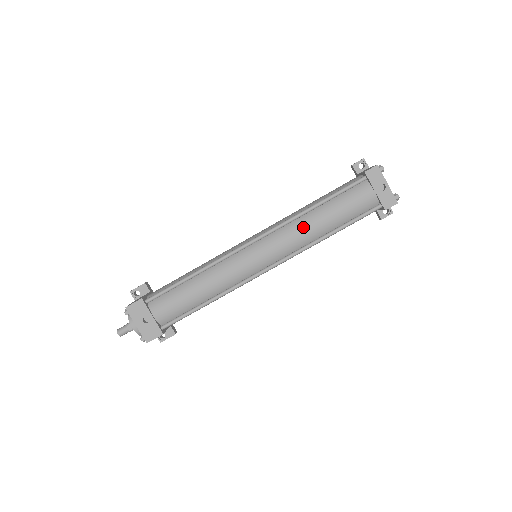
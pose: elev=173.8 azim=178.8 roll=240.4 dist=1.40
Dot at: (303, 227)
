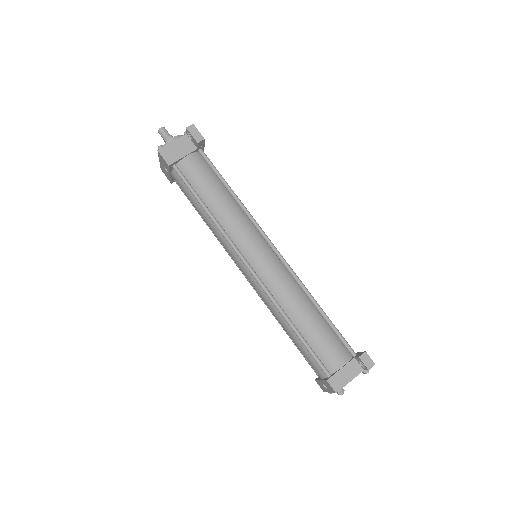
Dot at: (274, 313)
